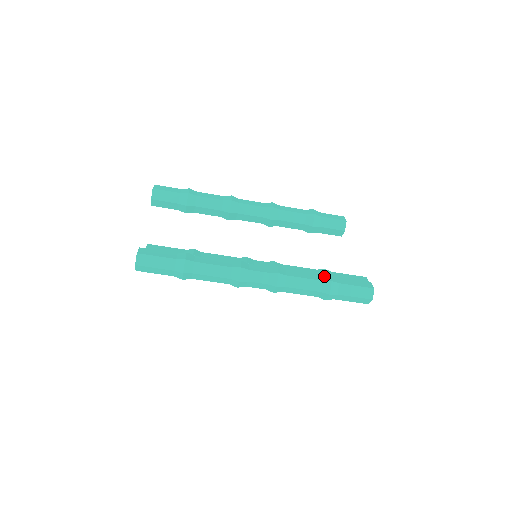
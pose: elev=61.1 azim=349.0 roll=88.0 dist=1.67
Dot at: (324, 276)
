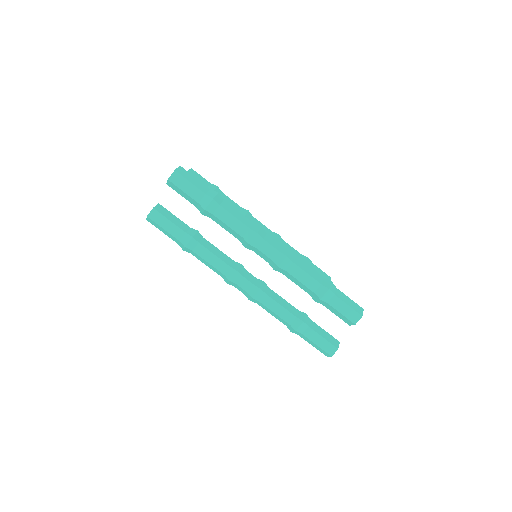
Dot at: occluded
